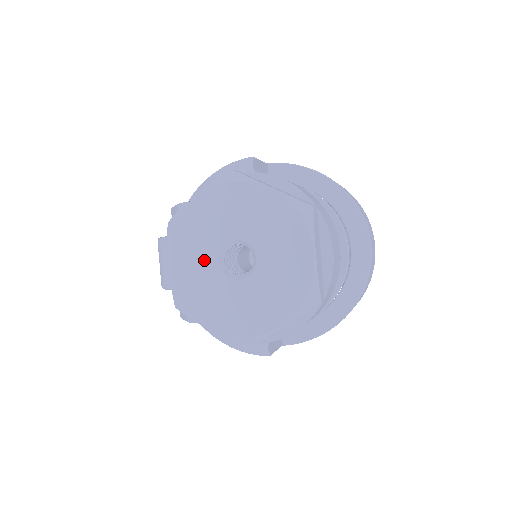
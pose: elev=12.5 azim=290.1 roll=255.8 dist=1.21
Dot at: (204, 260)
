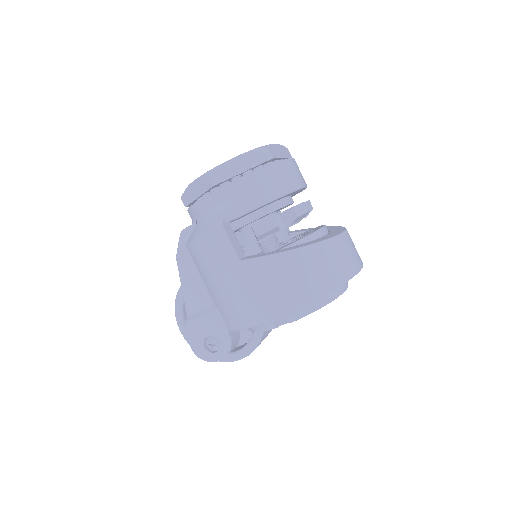
Dot at: occluded
